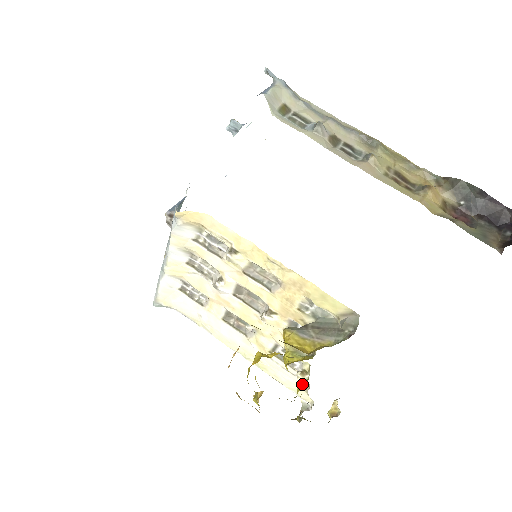
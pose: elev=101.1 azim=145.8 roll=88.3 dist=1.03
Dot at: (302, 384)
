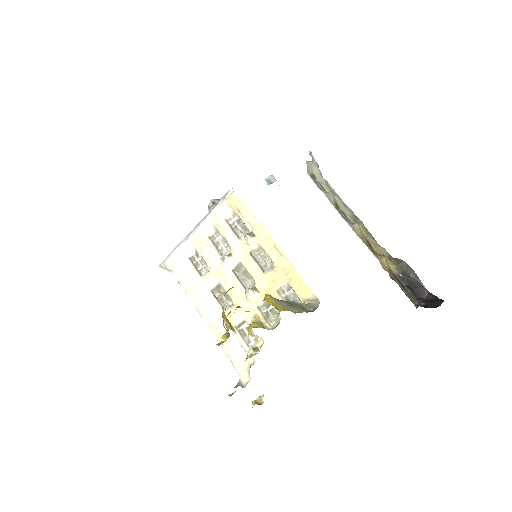
Dot at: (252, 355)
